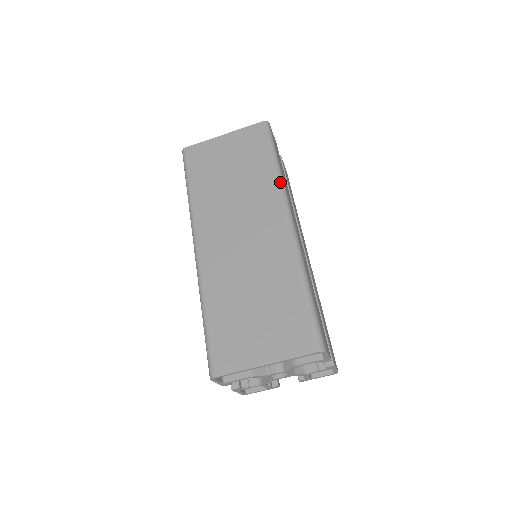
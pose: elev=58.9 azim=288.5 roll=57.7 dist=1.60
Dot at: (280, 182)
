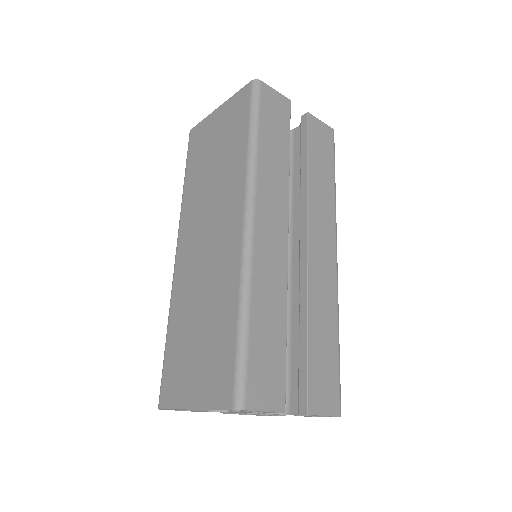
Dot at: (249, 167)
